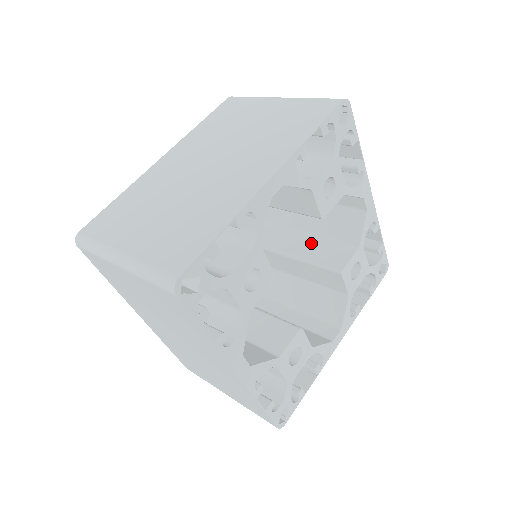
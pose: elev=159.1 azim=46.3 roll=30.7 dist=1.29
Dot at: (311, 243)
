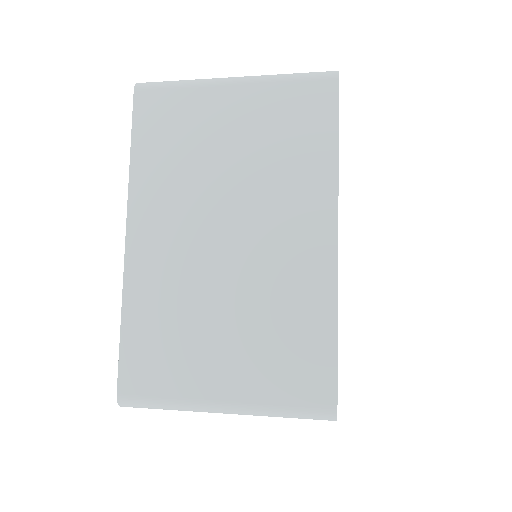
Dot at: occluded
